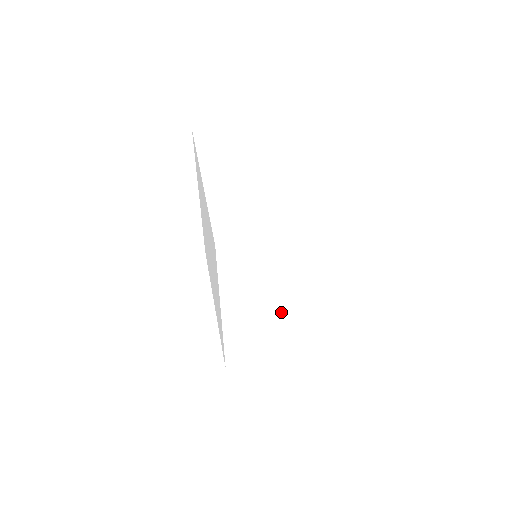
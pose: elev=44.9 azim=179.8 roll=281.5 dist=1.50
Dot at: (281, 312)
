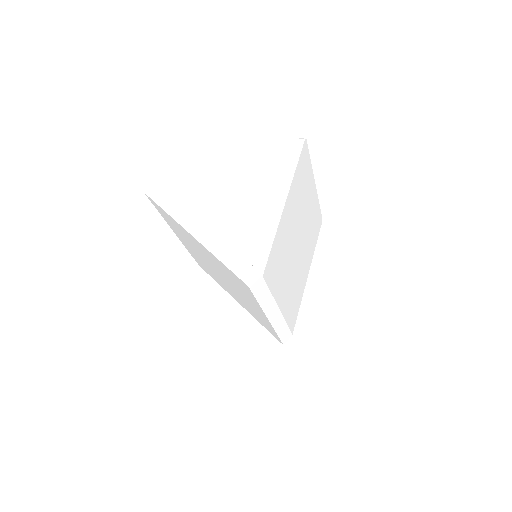
Dot at: (298, 282)
